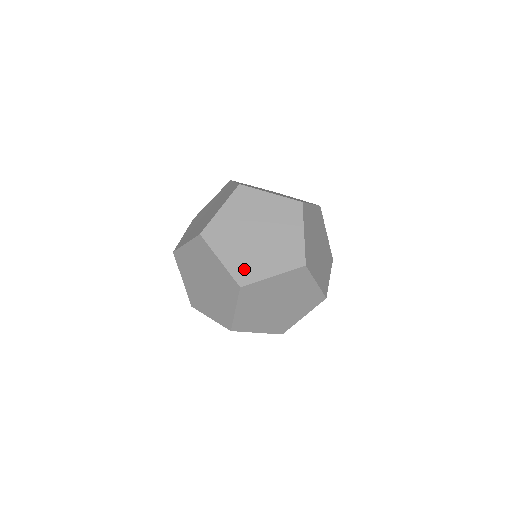
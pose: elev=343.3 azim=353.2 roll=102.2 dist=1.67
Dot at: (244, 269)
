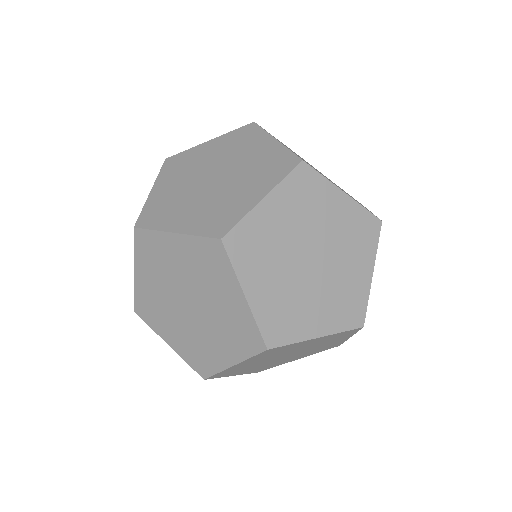
Dot at: occluded
